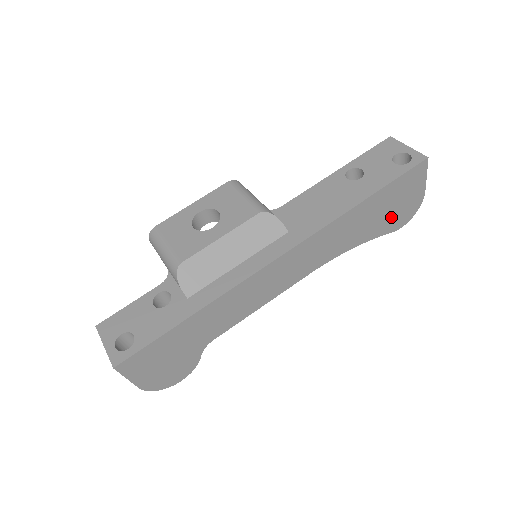
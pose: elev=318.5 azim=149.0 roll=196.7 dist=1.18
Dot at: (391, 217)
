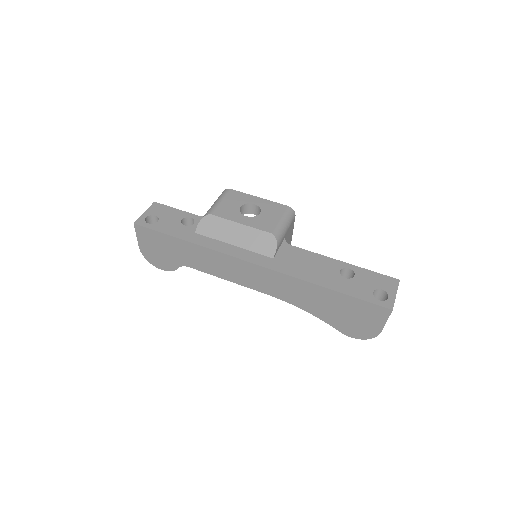
Dot at: (344, 321)
